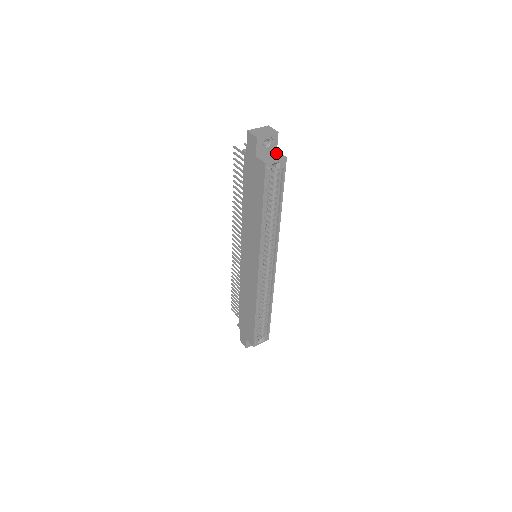
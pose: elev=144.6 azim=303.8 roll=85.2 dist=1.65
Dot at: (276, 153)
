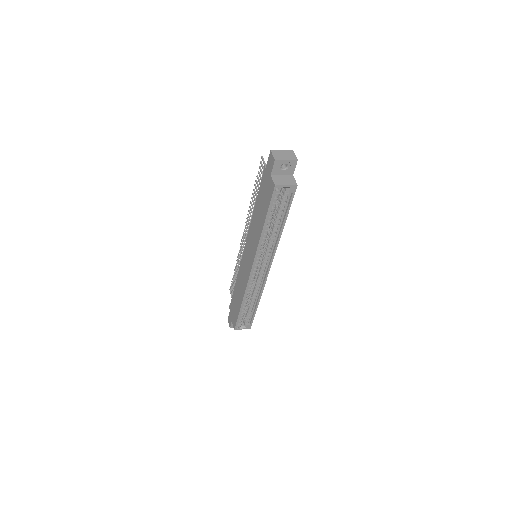
Dot at: (291, 178)
